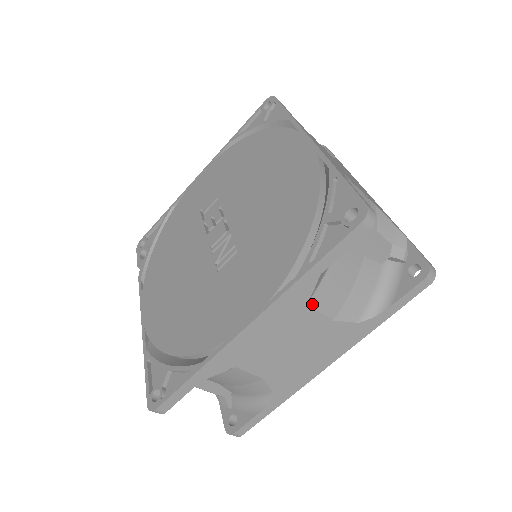
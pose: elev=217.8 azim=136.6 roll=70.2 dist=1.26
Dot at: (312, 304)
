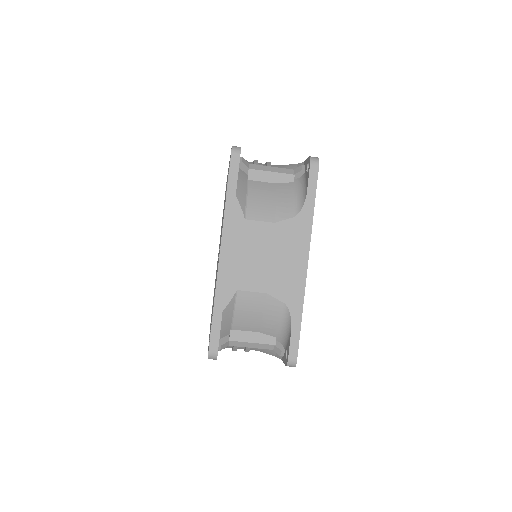
Dot at: (250, 218)
